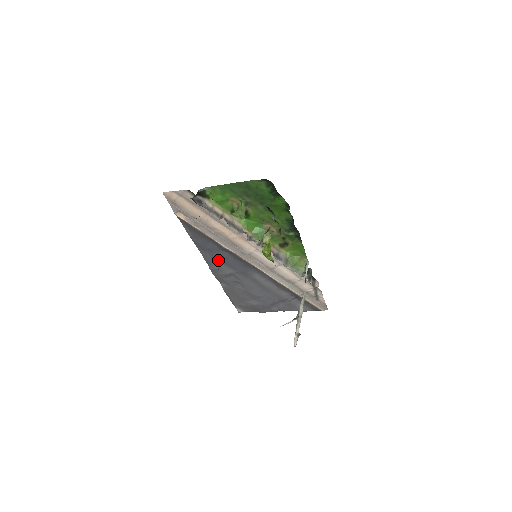
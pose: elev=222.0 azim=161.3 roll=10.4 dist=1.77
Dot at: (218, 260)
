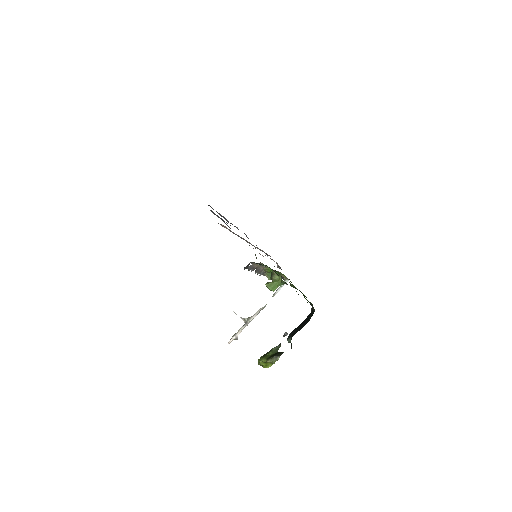
Dot at: occluded
